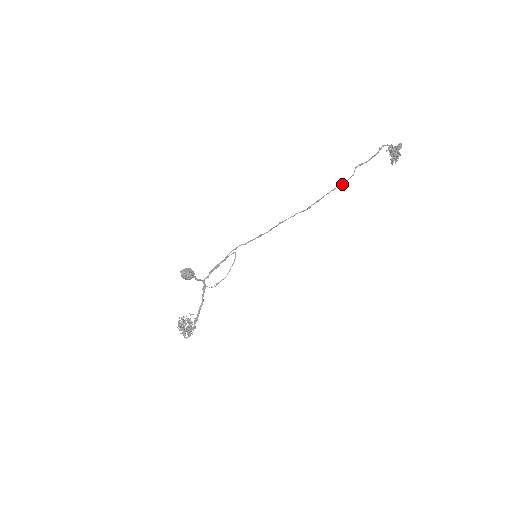
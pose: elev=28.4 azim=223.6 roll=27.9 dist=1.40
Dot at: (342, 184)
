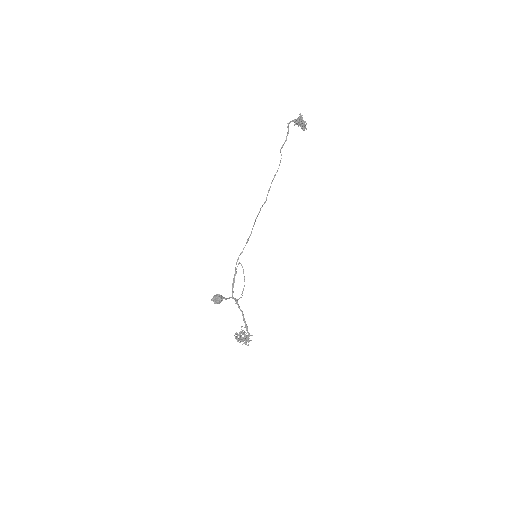
Dot at: (278, 168)
